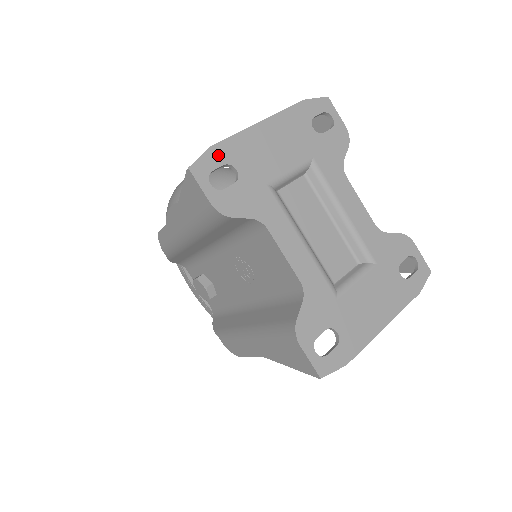
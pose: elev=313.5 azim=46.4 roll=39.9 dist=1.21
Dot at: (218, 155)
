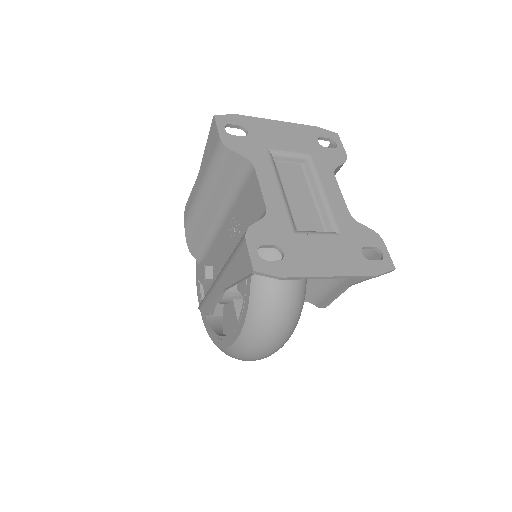
Dot at: (238, 120)
